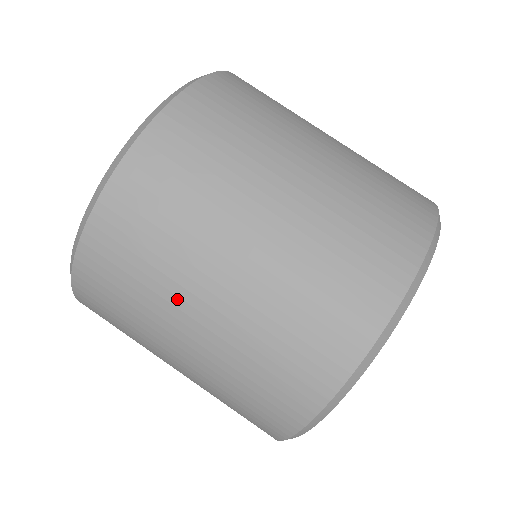
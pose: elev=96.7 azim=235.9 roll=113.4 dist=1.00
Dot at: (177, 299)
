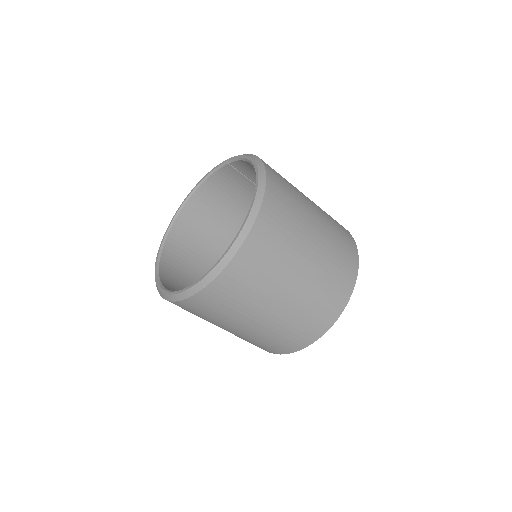
Dot at: occluded
